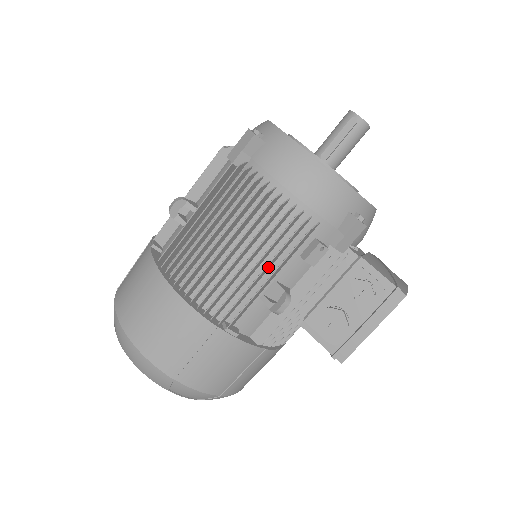
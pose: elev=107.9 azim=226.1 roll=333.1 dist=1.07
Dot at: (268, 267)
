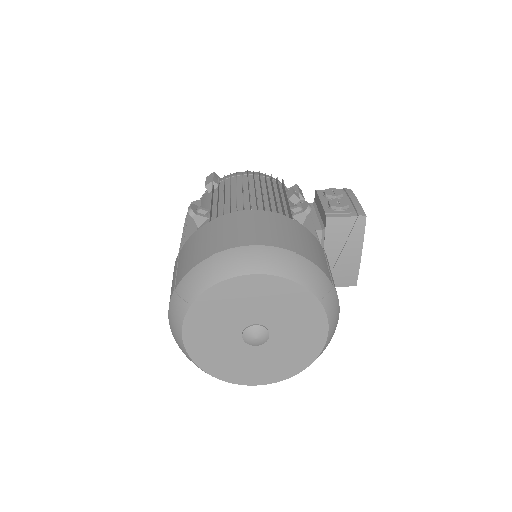
Dot at: occluded
